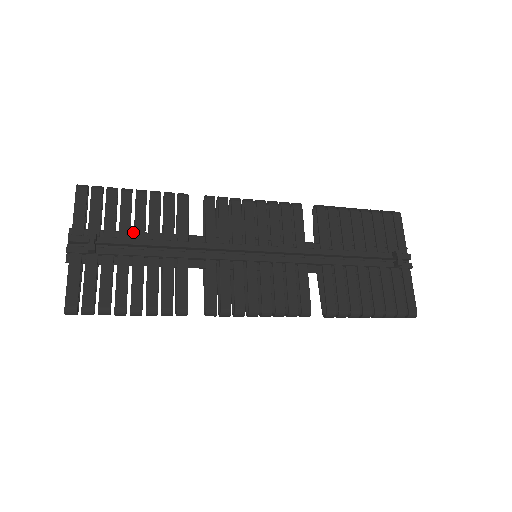
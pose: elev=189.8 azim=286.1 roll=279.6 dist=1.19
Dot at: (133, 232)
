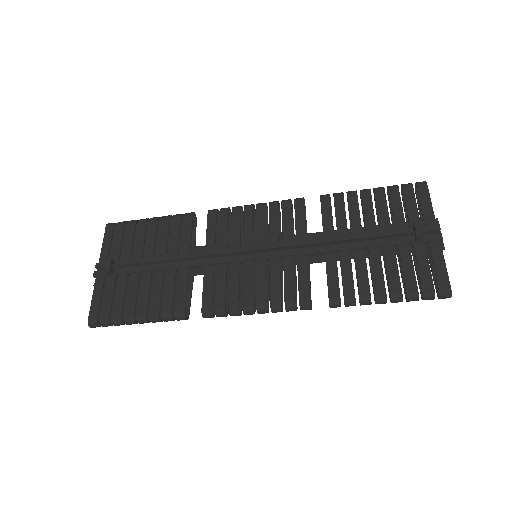
Dot at: (146, 253)
